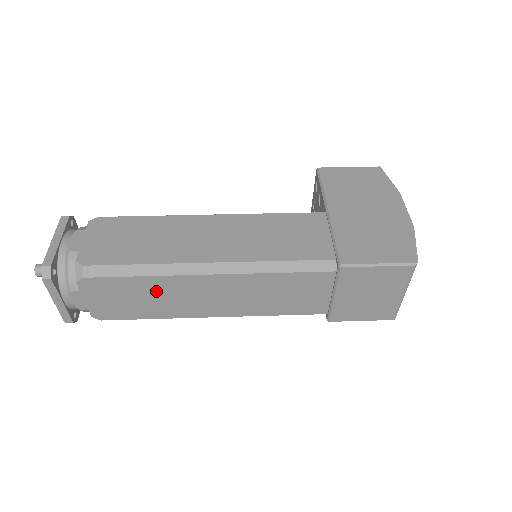
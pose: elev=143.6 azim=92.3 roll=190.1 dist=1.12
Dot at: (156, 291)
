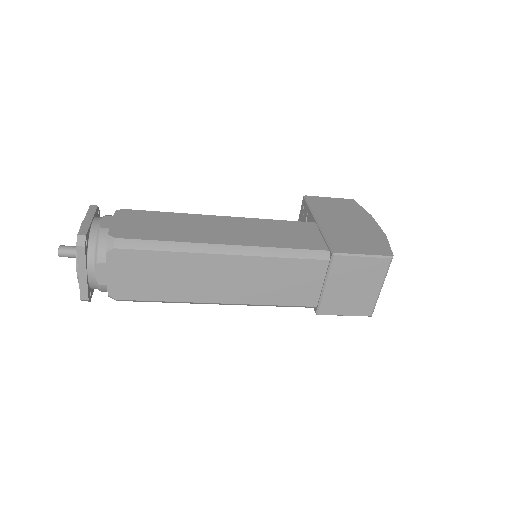
Dot at: (175, 269)
